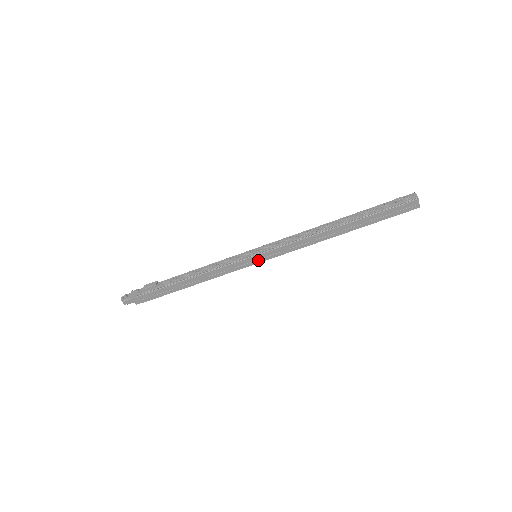
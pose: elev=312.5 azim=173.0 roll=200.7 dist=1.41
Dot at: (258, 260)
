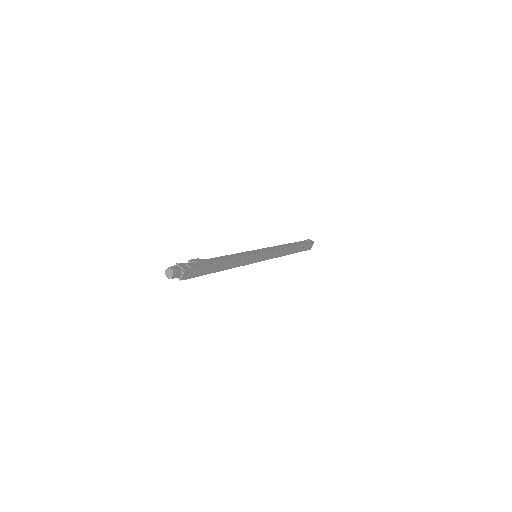
Dot at: (259, 259)
